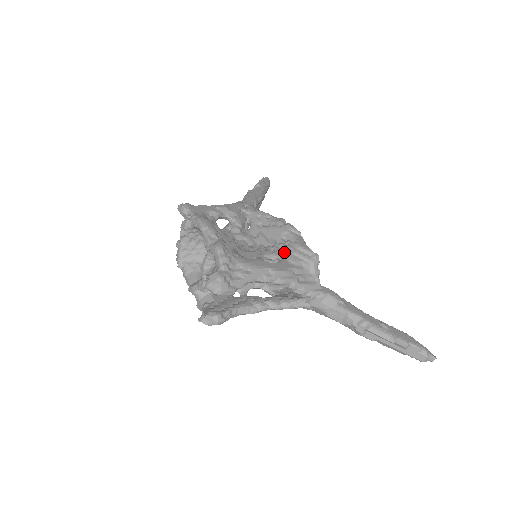
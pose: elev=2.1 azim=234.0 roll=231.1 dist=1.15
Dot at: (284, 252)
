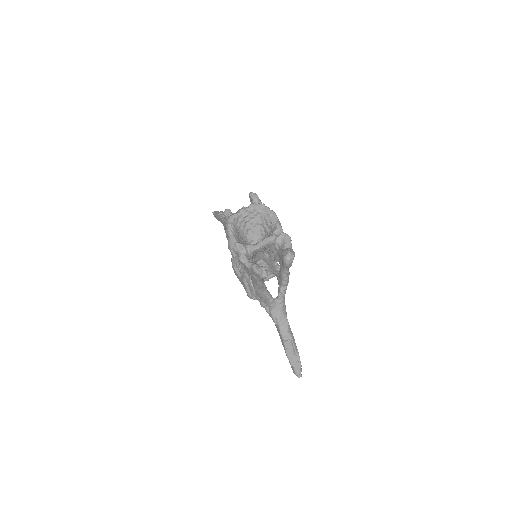
Dot at: occluded
